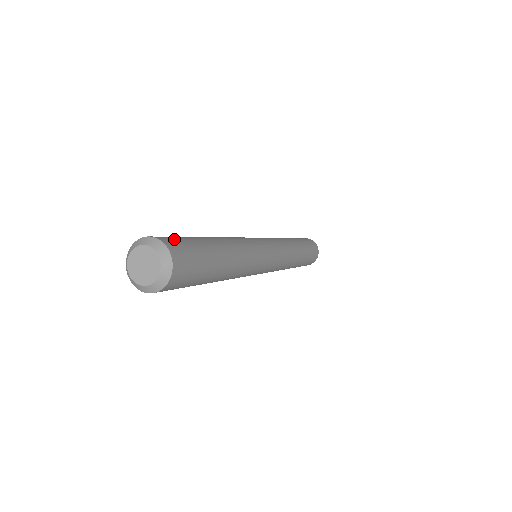
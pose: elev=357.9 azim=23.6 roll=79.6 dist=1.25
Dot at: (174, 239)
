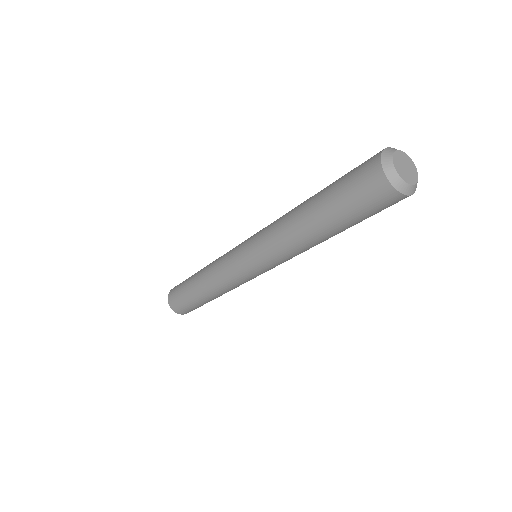
Dot at: occluded
